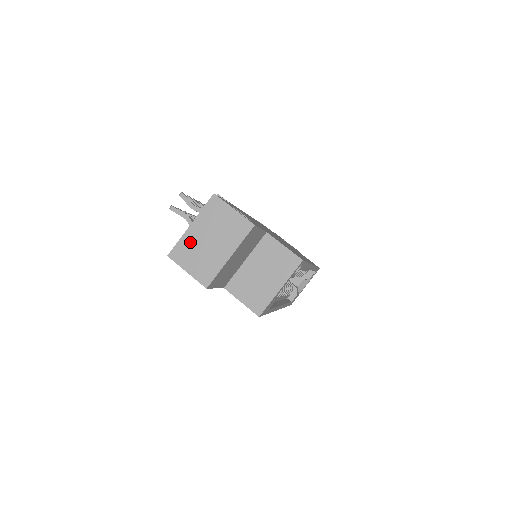
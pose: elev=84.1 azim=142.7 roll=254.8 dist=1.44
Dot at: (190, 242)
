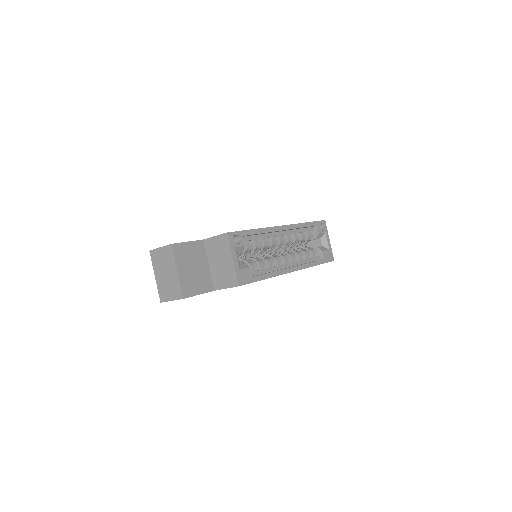
Dot at: (161, 285)
